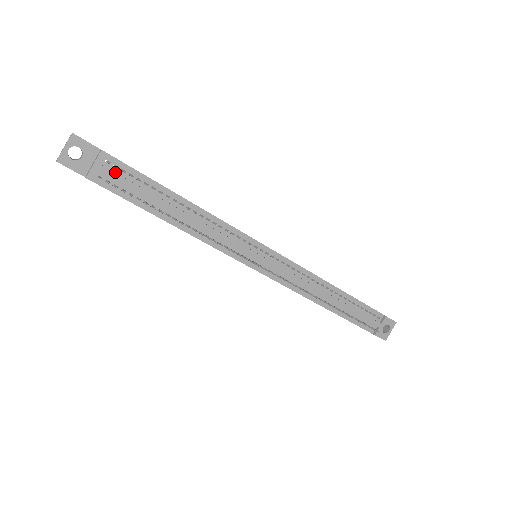
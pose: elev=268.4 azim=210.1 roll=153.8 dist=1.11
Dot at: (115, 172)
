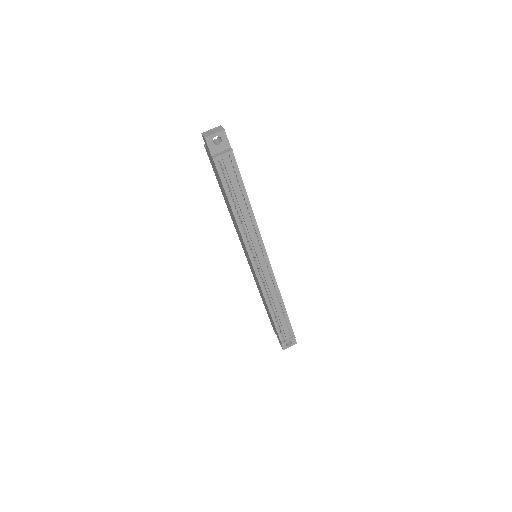
Dot at: (229, 165)
